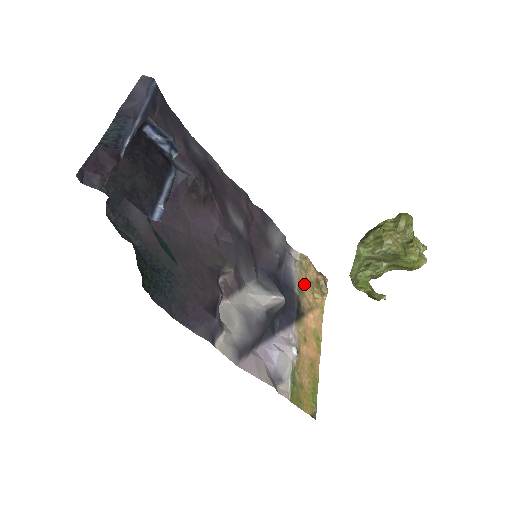
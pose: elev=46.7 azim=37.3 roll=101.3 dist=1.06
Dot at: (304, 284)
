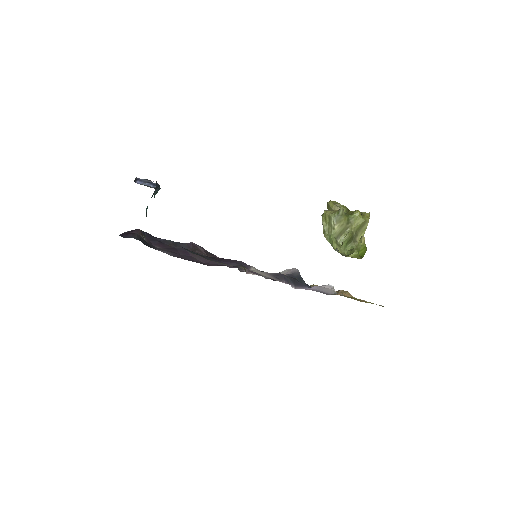
Dot at: occluded
